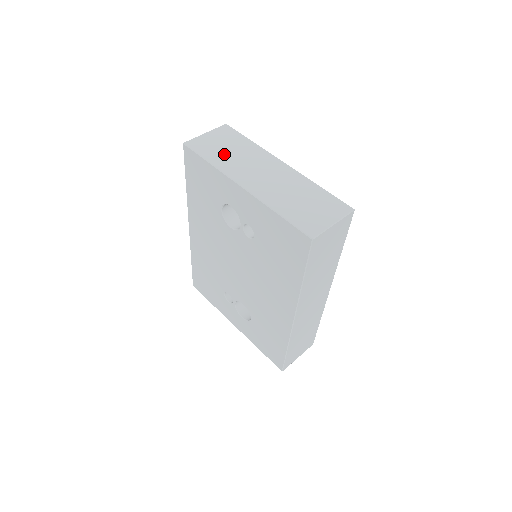
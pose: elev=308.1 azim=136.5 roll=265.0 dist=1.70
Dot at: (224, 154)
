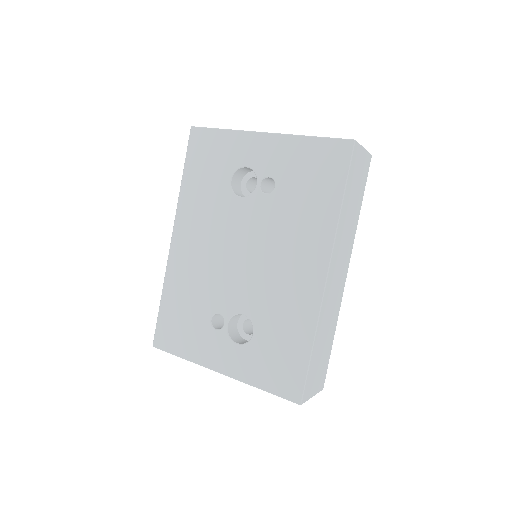
Dot at: occluded
